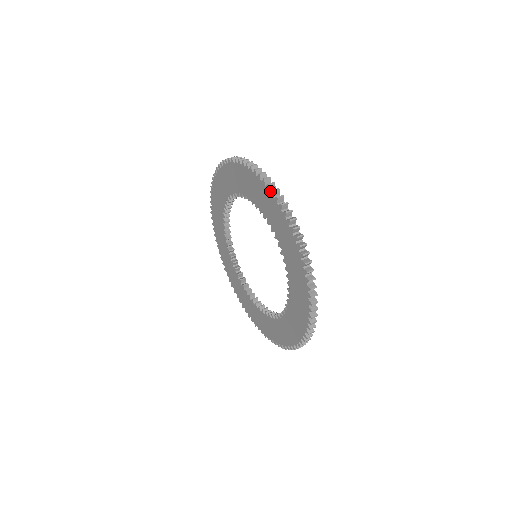
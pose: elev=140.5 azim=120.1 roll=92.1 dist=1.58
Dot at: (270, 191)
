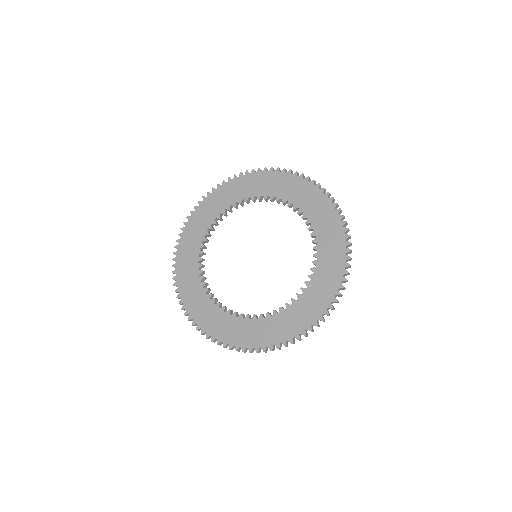
Dot at: (286, 173)
